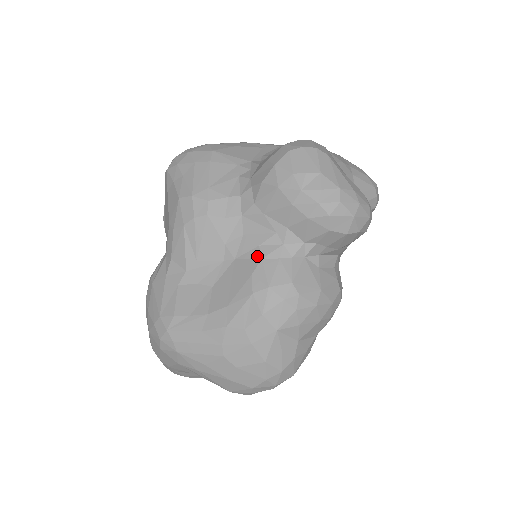
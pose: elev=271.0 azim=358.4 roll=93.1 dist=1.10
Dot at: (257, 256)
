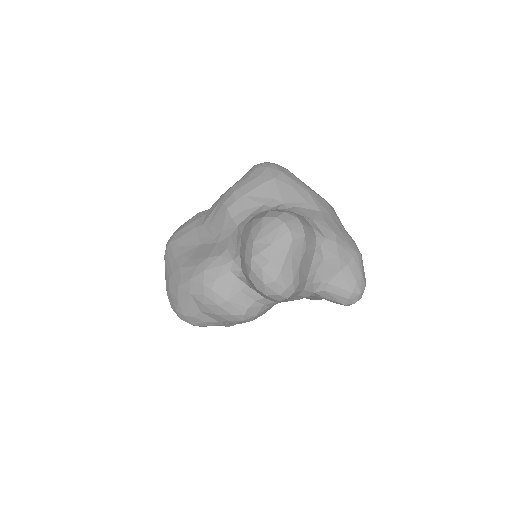
Dot at: (220, 252)
